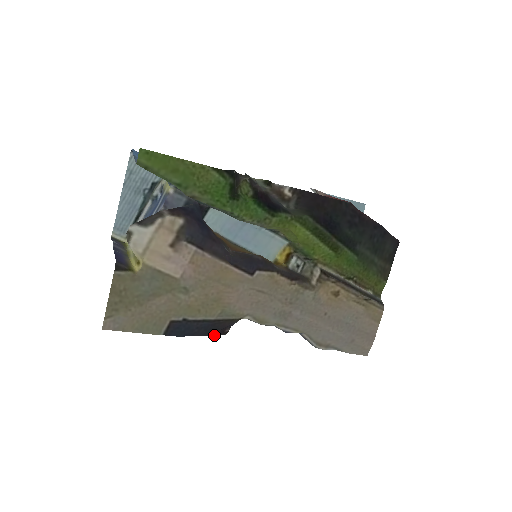
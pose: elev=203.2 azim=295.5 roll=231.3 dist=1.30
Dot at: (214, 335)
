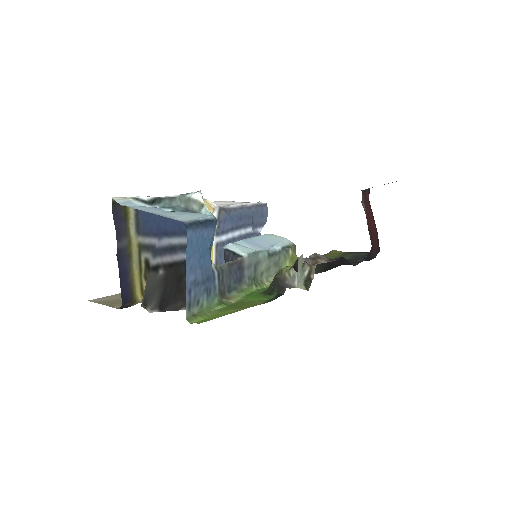
Dot at: occluded
